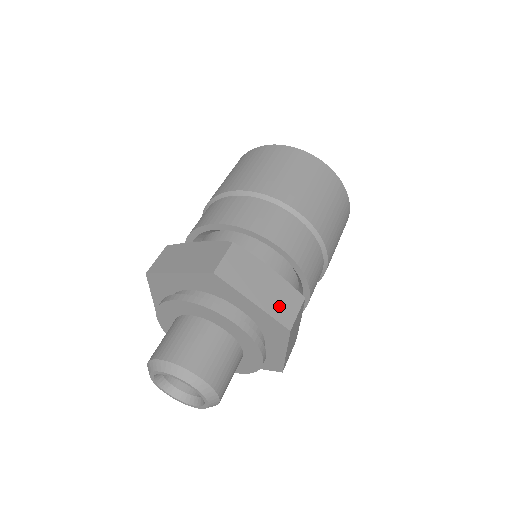
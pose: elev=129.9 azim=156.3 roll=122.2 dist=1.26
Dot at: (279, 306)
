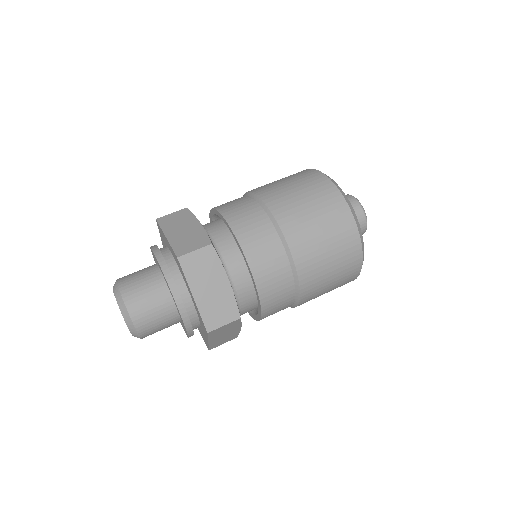
Dot at: (184, 243)
